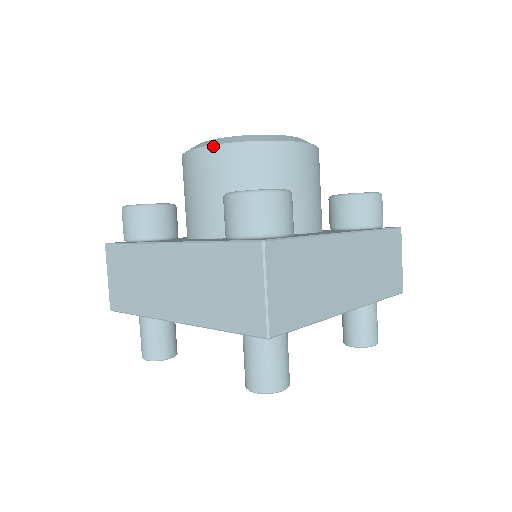
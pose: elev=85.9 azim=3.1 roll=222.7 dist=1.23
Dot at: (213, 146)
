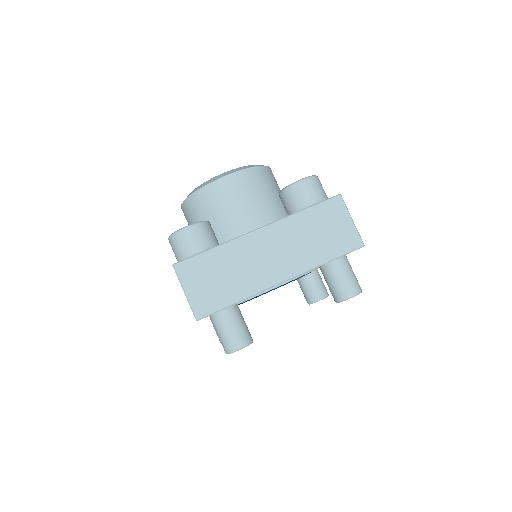
Dot at: (242, 170)
